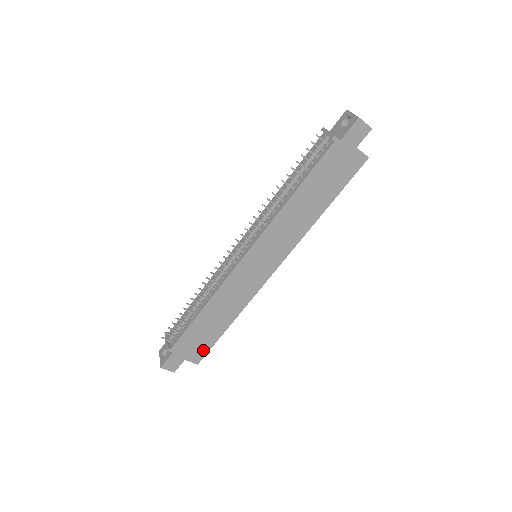
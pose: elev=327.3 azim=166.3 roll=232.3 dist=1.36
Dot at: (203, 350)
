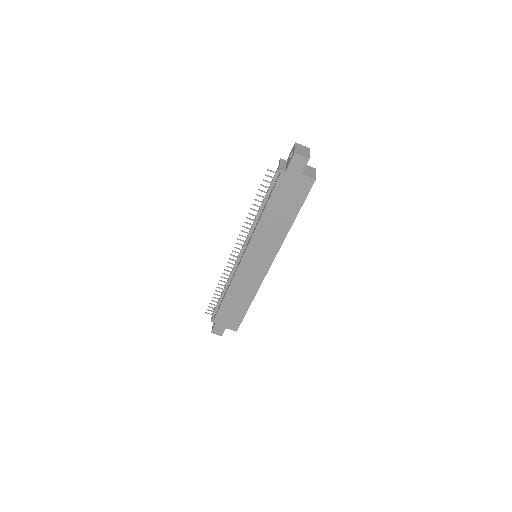
Dot at: (237, 322)
